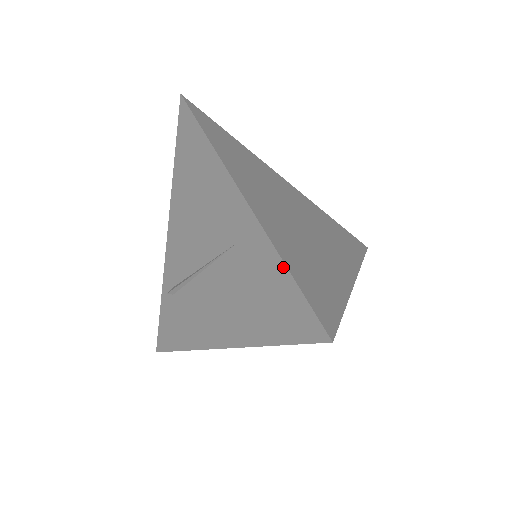
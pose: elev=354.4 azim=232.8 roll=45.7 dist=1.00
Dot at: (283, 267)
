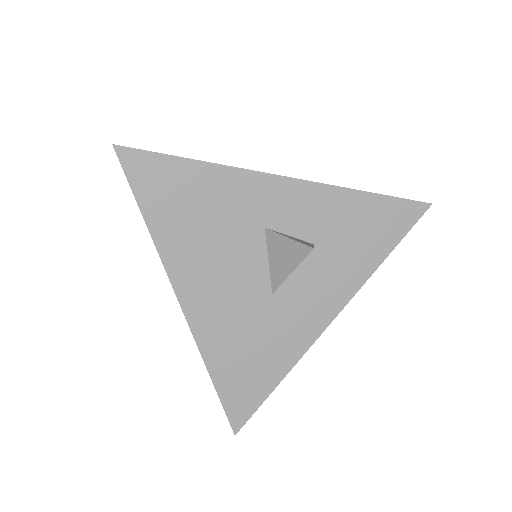
Dot at: occluded
